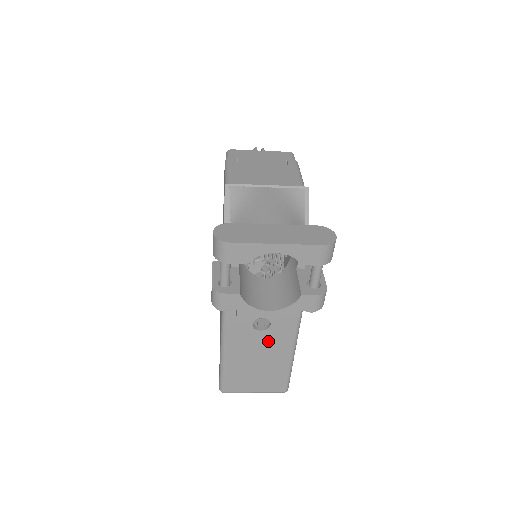
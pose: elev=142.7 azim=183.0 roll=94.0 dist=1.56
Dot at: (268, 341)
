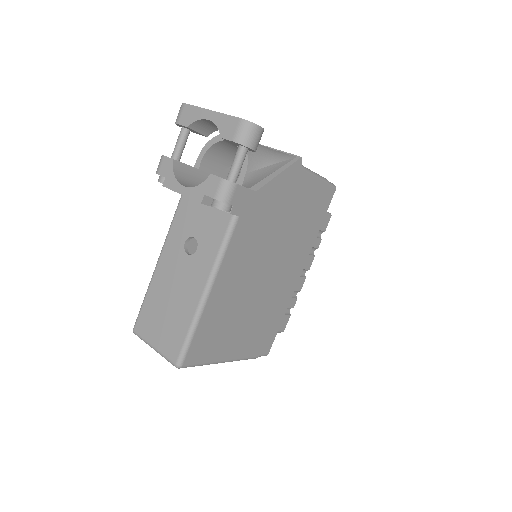
Dot at: (188, 272)
